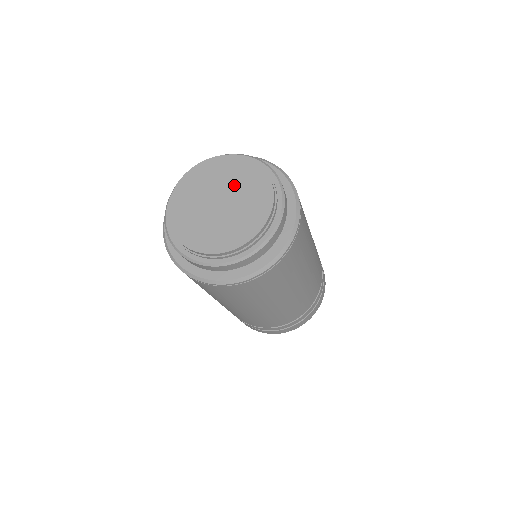
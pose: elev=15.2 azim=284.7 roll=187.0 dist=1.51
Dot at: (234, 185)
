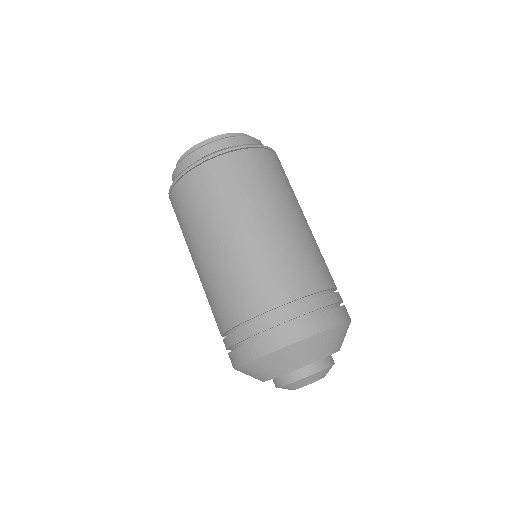
Dot at: occluded
